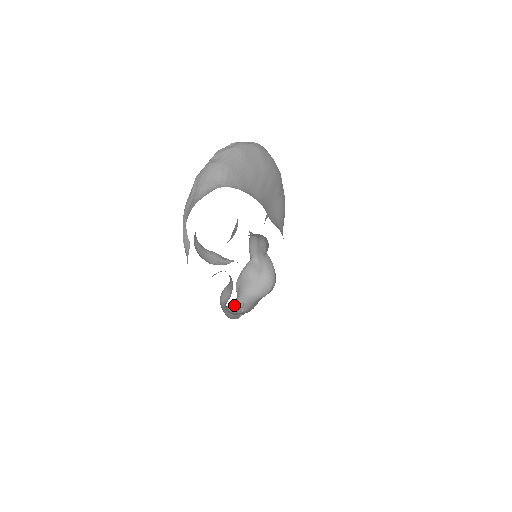
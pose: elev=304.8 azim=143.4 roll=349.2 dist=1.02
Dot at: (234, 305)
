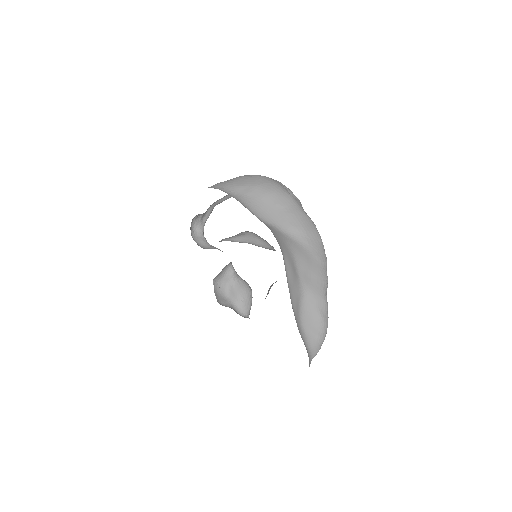
Dot at: occluded
